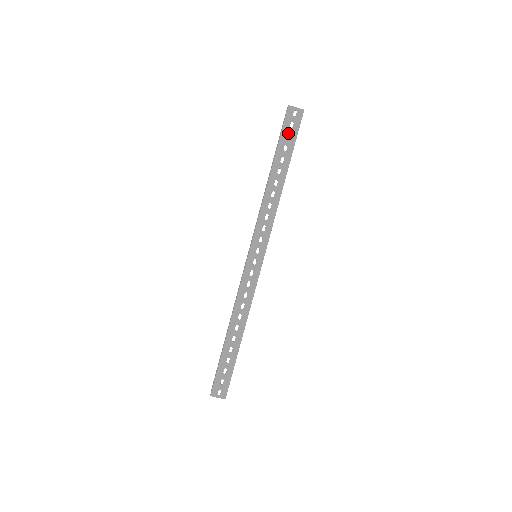
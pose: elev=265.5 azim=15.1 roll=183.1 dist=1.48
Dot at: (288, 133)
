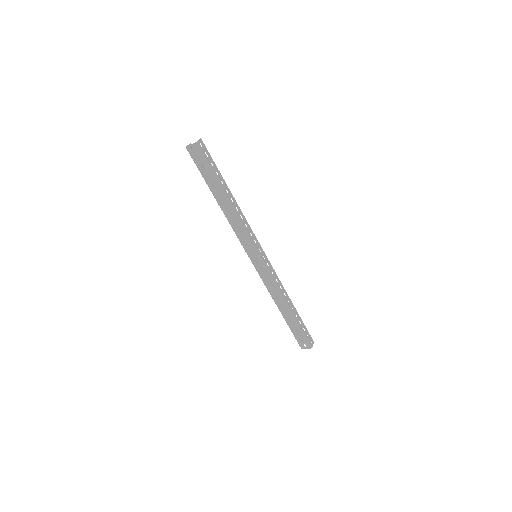
Dot at: (202, 166)
